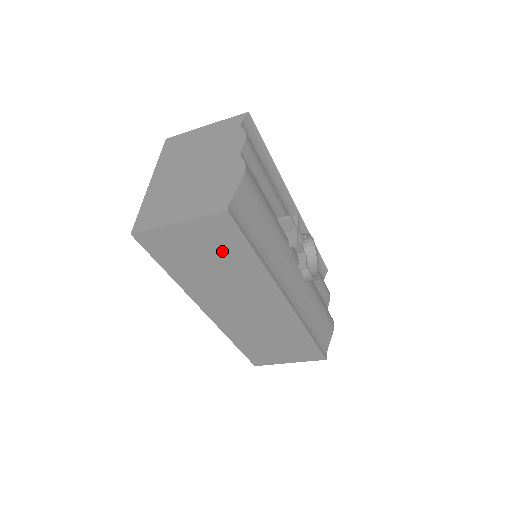
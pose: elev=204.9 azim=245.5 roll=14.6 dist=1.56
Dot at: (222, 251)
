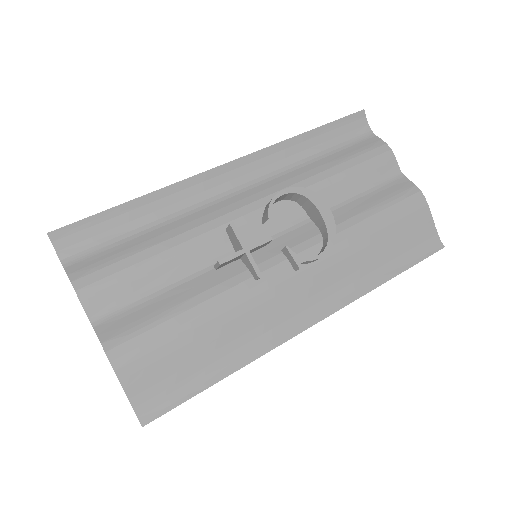
Dot at: occluded
